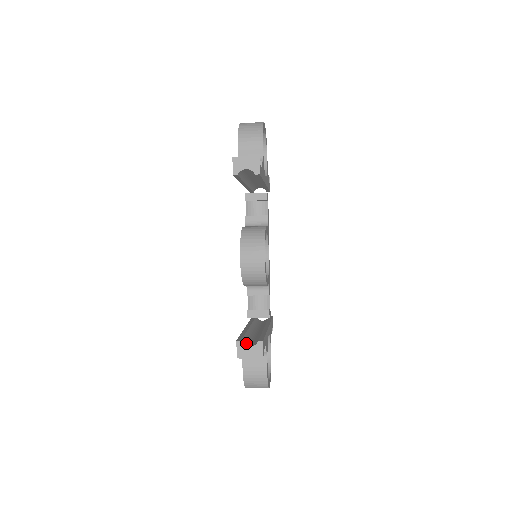
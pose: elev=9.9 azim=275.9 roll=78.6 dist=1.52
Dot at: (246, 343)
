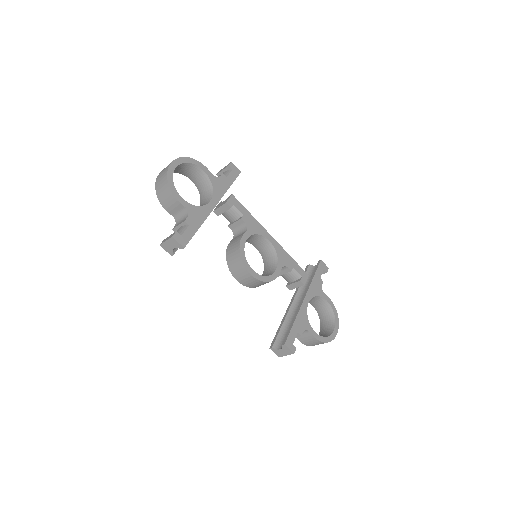
Dot at: (279, 344)
